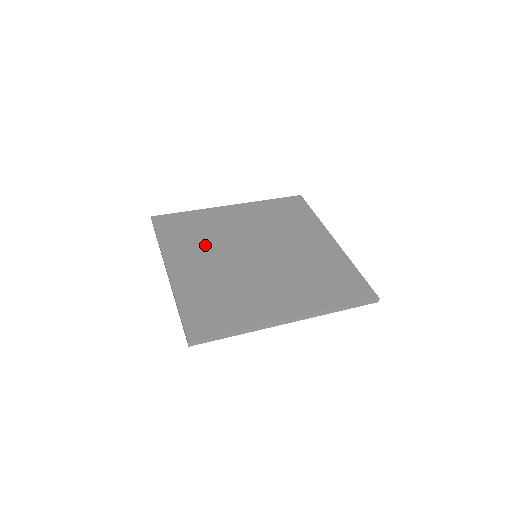
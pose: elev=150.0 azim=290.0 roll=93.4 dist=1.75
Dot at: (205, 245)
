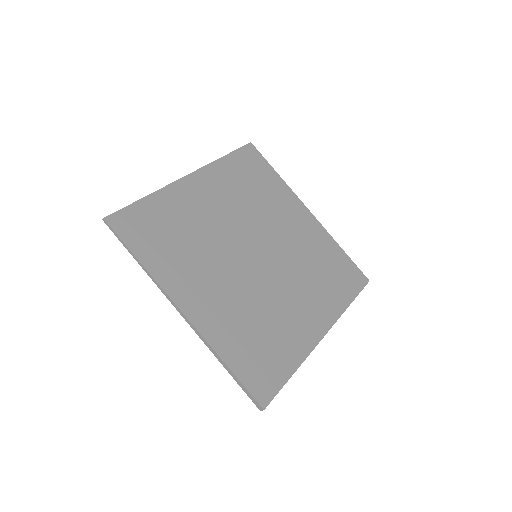
Dot at: (201, 256)
